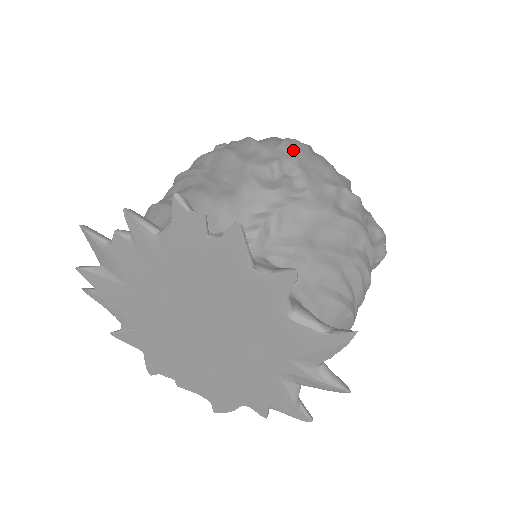
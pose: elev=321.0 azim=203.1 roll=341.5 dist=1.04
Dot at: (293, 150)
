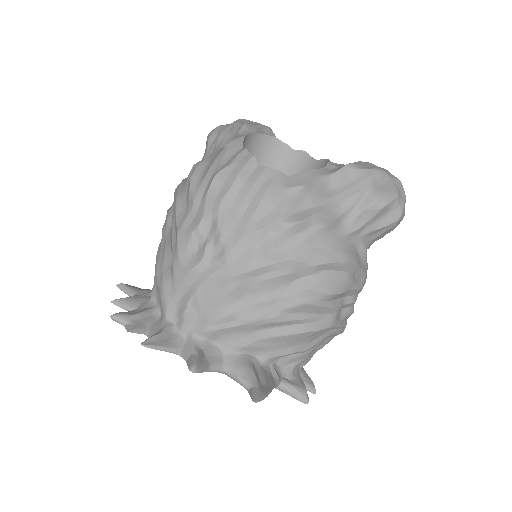
Dot at: (218, 195)
